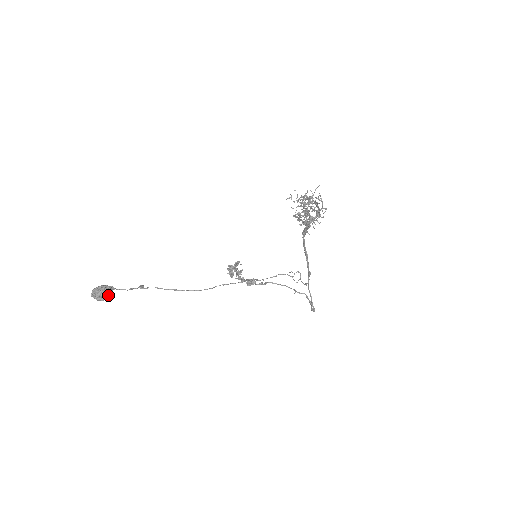
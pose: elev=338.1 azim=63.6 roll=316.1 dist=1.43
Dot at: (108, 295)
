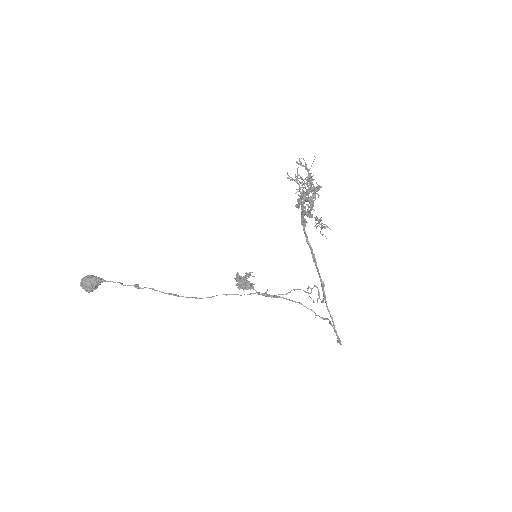
Dot at: (95, 285)
